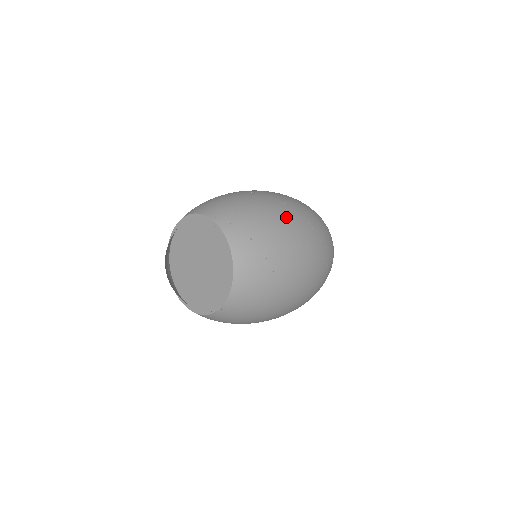
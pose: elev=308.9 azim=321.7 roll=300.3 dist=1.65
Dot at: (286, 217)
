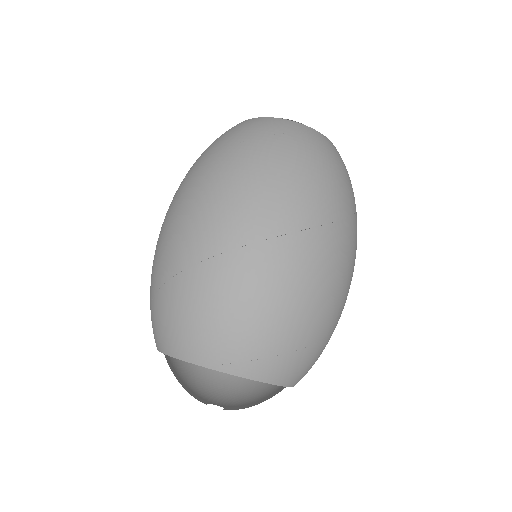
Dot at: (291, 270)
